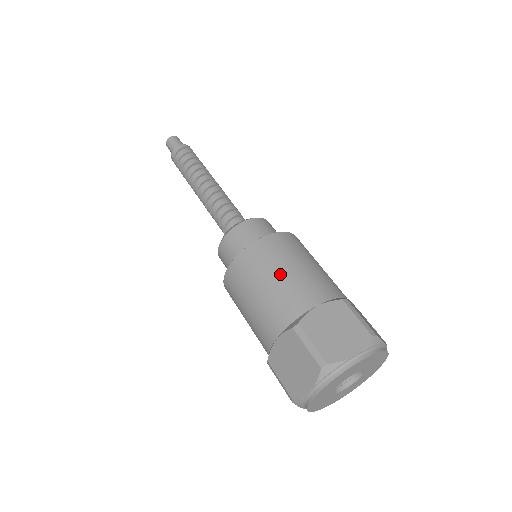
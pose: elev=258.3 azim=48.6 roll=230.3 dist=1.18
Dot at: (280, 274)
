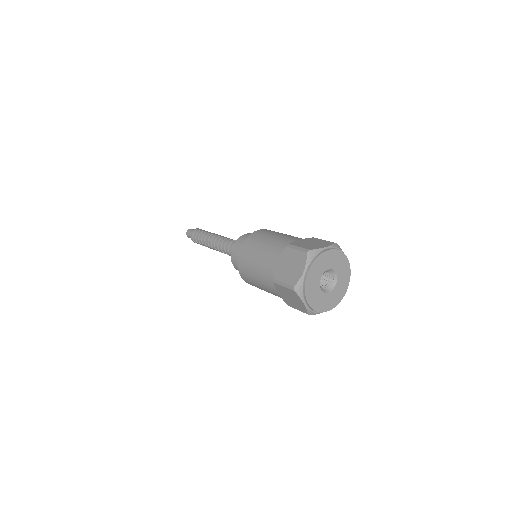
Dot at: (256, 261)
